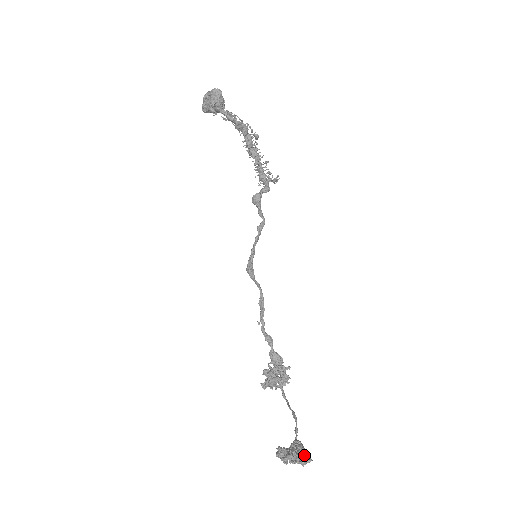
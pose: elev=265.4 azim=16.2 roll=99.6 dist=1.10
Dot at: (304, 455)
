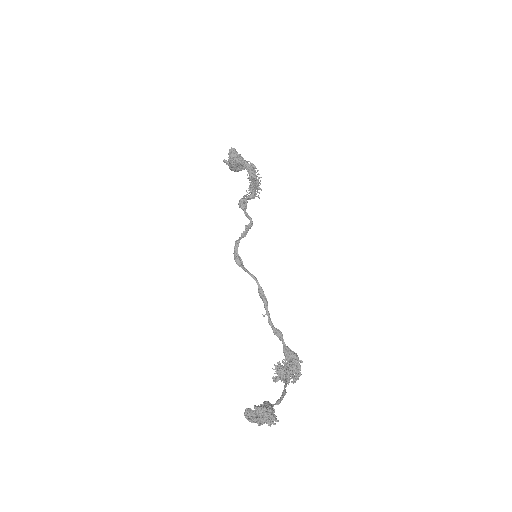
Dot at: (262, 408)
